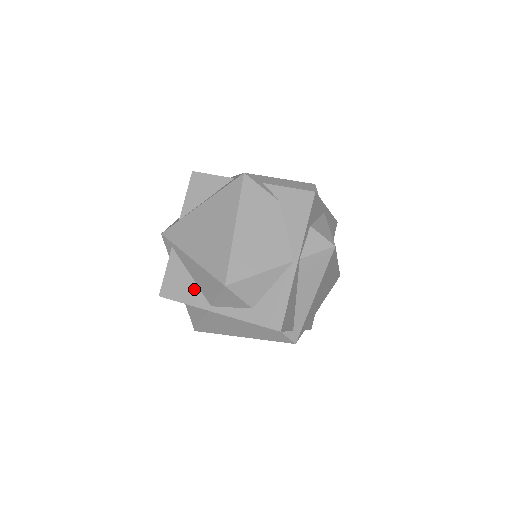
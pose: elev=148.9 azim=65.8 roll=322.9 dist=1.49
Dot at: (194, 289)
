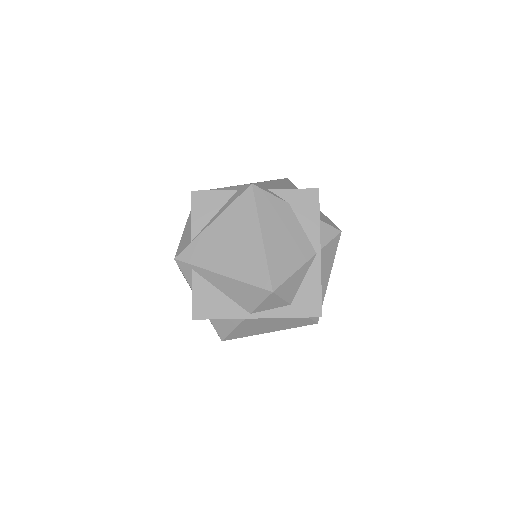
Dot at: (228, 303)
